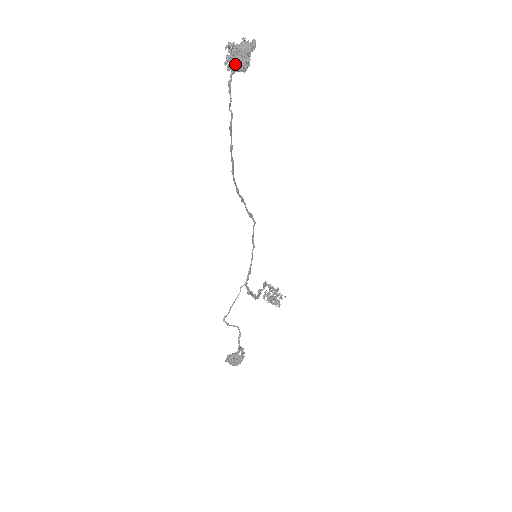
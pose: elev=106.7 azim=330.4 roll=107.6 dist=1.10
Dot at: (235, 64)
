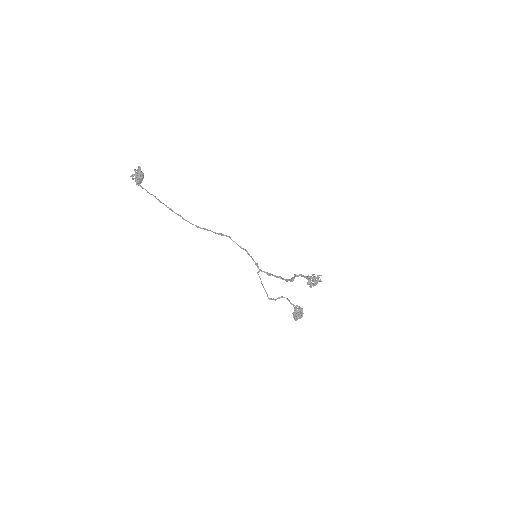
Dot at: (136, 178)
